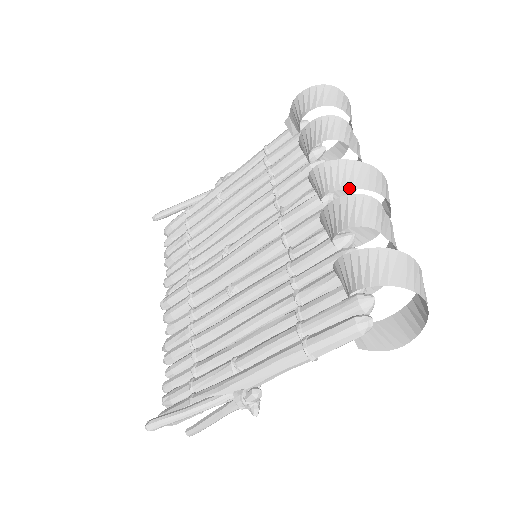
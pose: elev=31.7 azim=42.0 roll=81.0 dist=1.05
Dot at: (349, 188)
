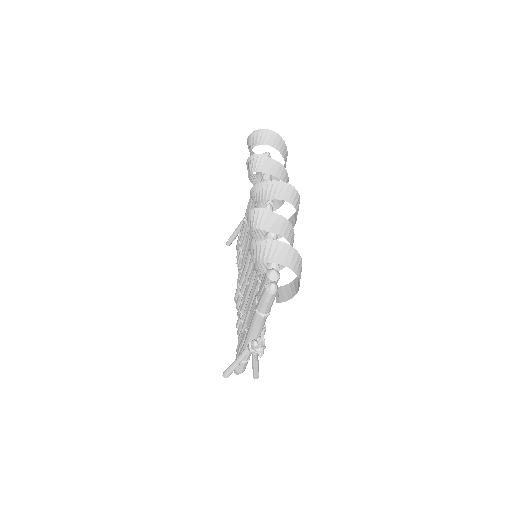
Dot at: (261, 202)
